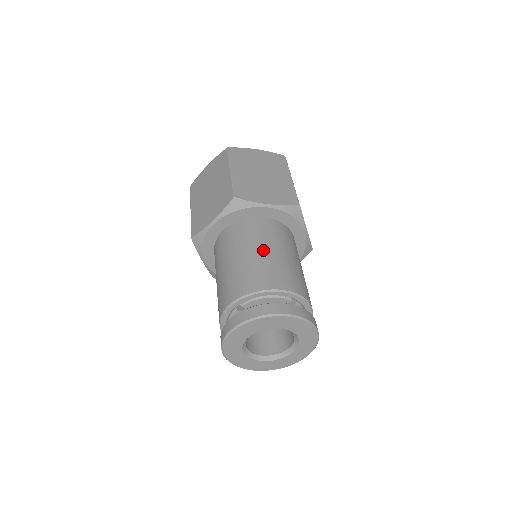
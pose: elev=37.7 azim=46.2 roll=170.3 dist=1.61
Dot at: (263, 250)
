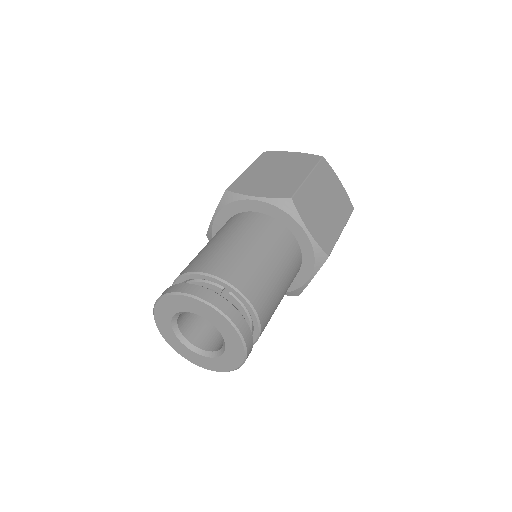
Dot at: (225, 239)
